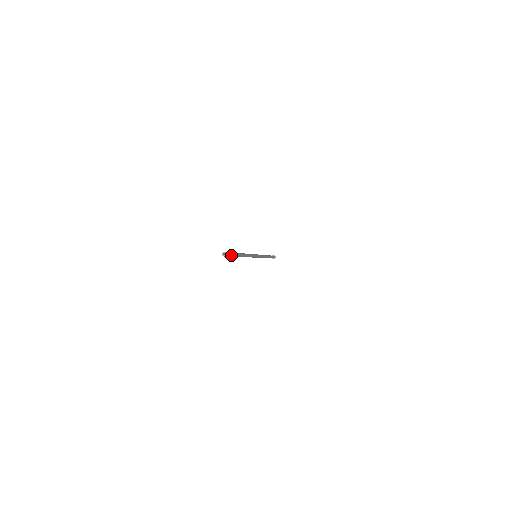
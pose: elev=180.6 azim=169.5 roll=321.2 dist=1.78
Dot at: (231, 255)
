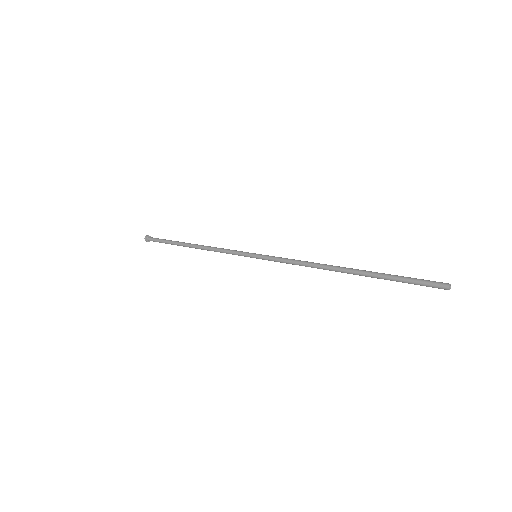
Dot at: (418, 280)
